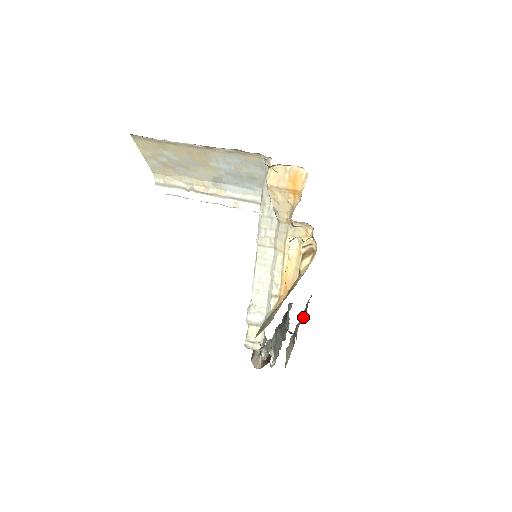
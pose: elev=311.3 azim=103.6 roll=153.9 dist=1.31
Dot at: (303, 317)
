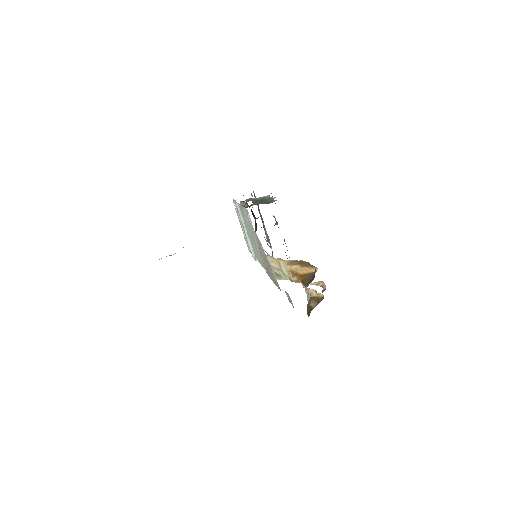
Dot at: occluded
